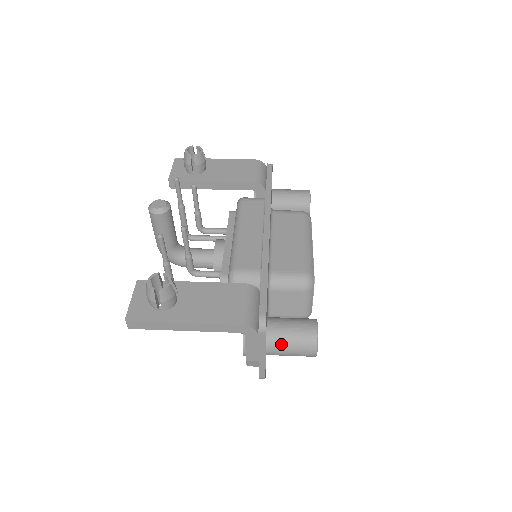
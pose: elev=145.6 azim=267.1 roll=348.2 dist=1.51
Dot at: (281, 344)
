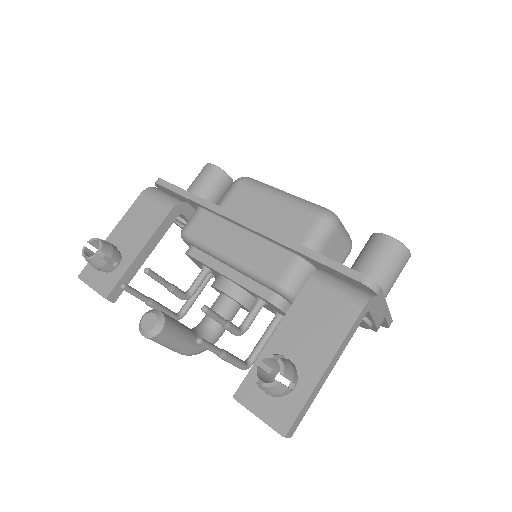
Dot at: (386, 282)
